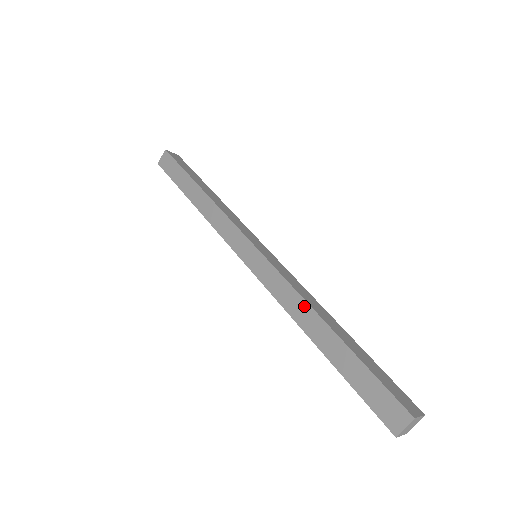
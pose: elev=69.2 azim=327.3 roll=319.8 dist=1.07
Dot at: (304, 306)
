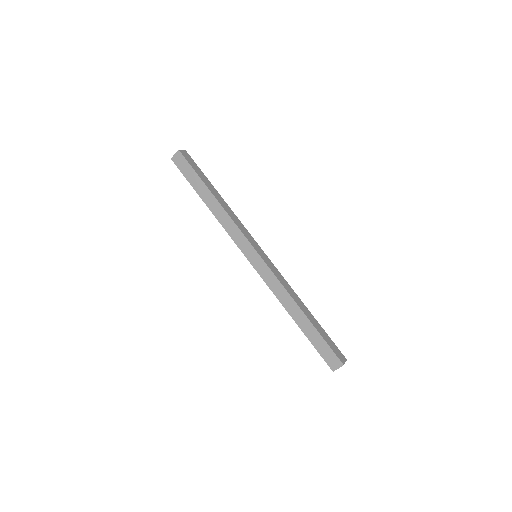
Dot at: (290, 299)
